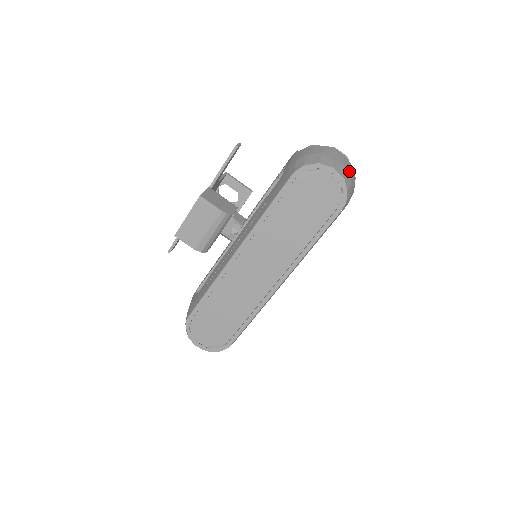
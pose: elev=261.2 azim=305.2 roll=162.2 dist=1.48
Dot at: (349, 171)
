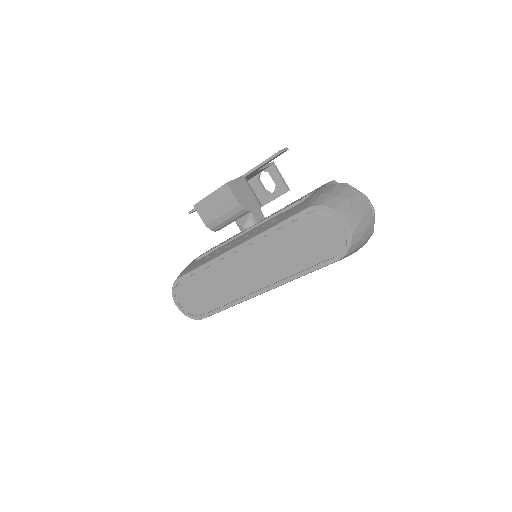
Dot at: (365, 227)
